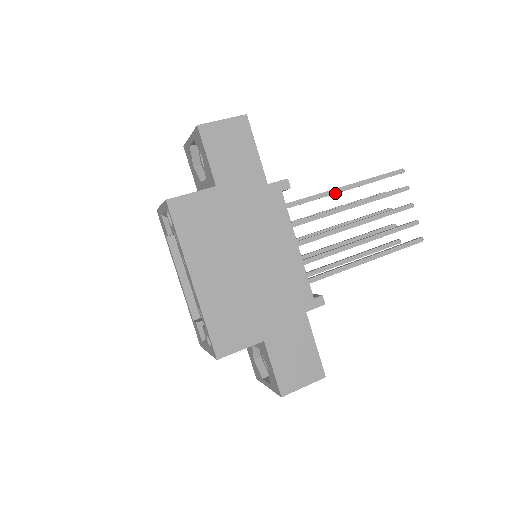
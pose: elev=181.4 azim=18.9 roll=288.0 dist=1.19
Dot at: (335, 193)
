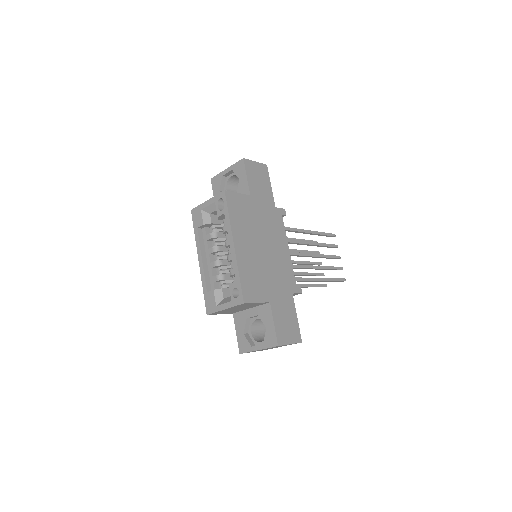
Dot at: (303, 232)
